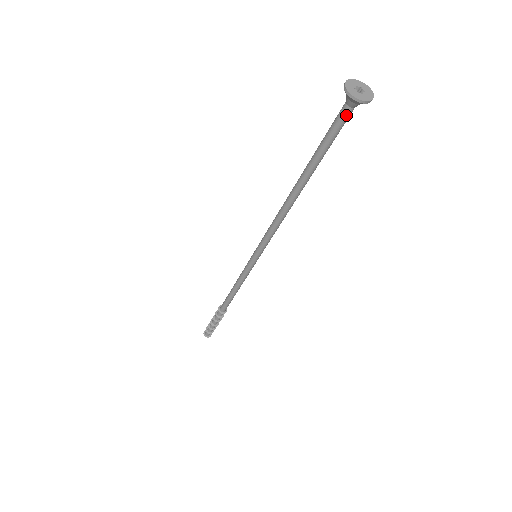
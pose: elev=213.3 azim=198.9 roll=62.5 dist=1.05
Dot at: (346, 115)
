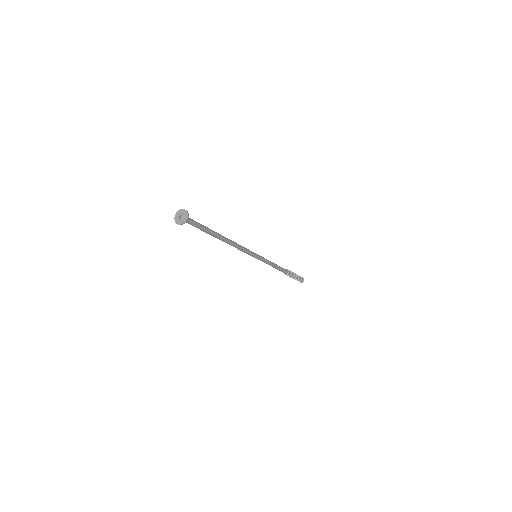
Dot at: (191, 222)
